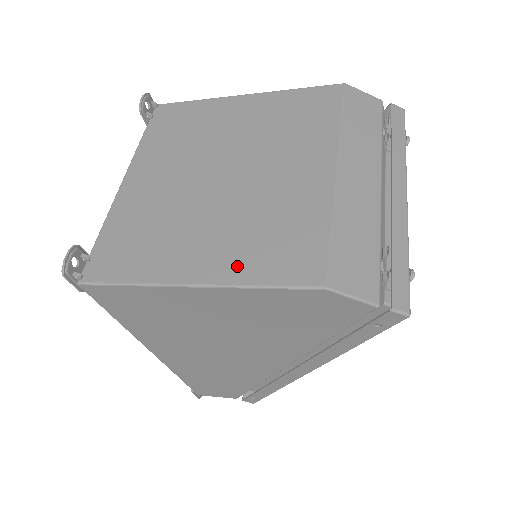
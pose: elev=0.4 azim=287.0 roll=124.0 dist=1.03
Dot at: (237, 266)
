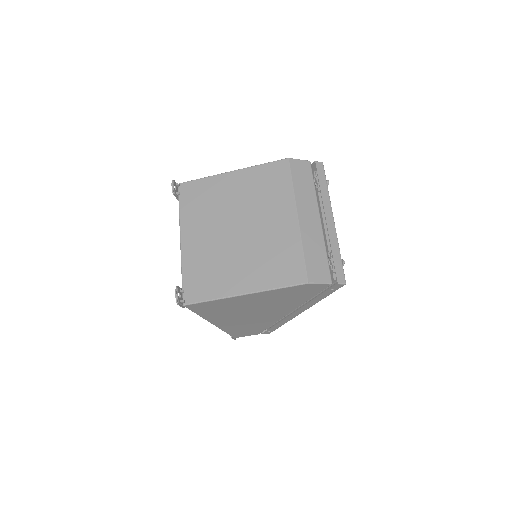
Dot at: (263, 280)
